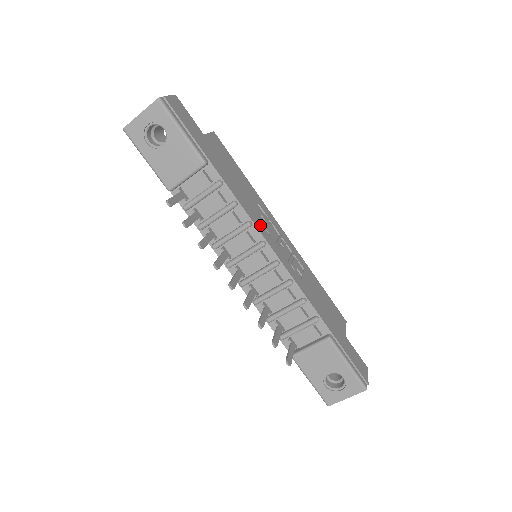
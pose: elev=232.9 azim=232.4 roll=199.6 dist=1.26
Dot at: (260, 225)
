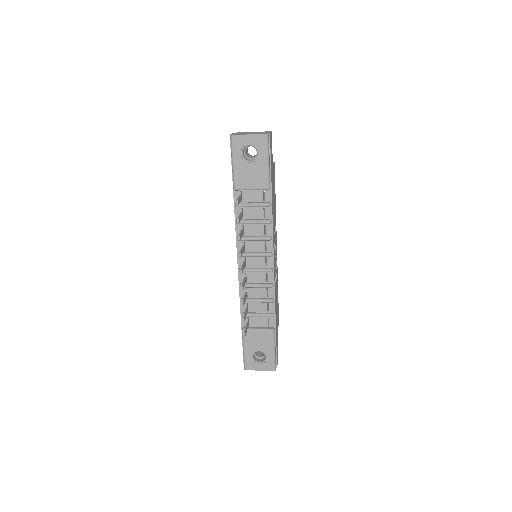
Dot at: occluded
